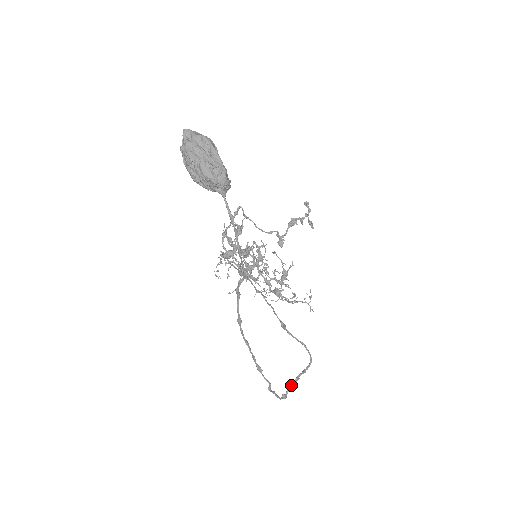
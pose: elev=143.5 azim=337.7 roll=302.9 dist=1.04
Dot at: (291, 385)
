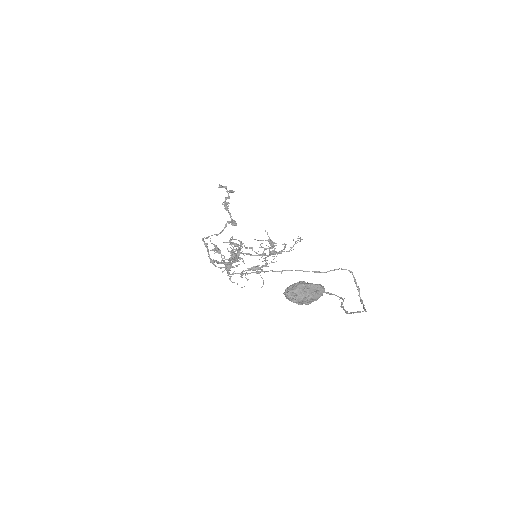
Dot at: (359, 294)
